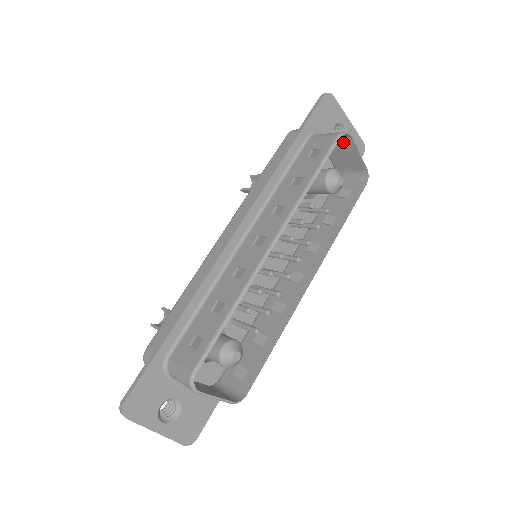
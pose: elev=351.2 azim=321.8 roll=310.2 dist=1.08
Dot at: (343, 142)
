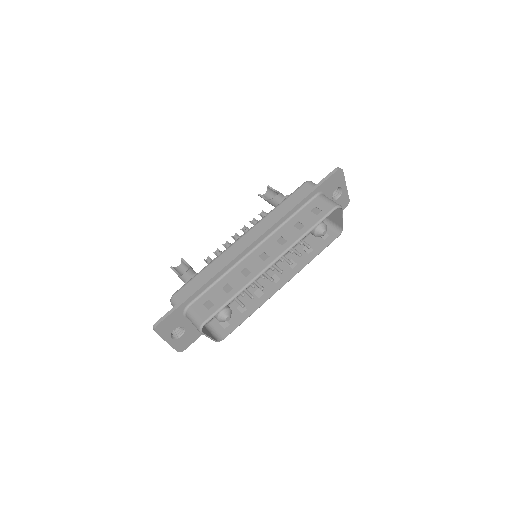
Dot at: occluded
